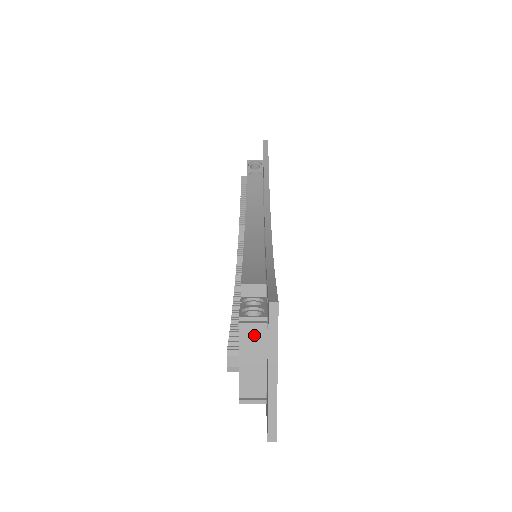
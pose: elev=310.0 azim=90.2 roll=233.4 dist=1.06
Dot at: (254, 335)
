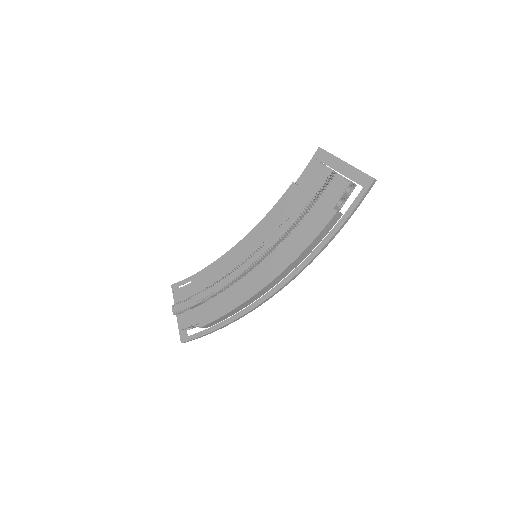
Dot at: occluded
